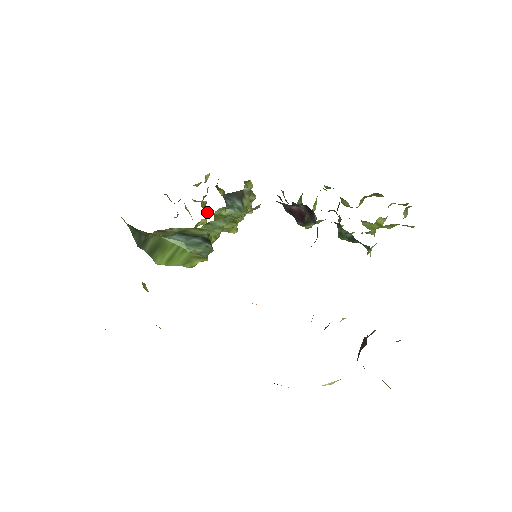
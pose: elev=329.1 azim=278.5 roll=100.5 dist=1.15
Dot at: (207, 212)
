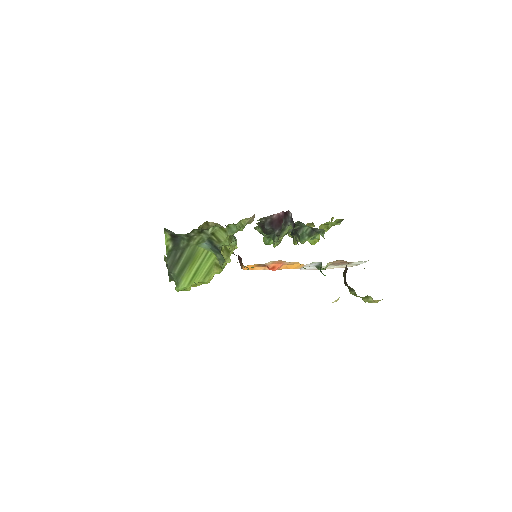
Dot at: occluded
